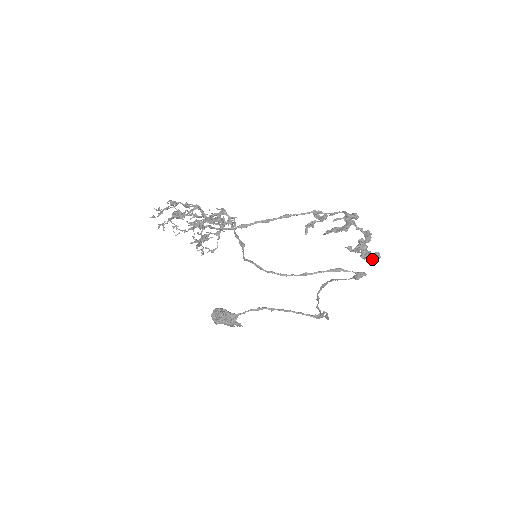
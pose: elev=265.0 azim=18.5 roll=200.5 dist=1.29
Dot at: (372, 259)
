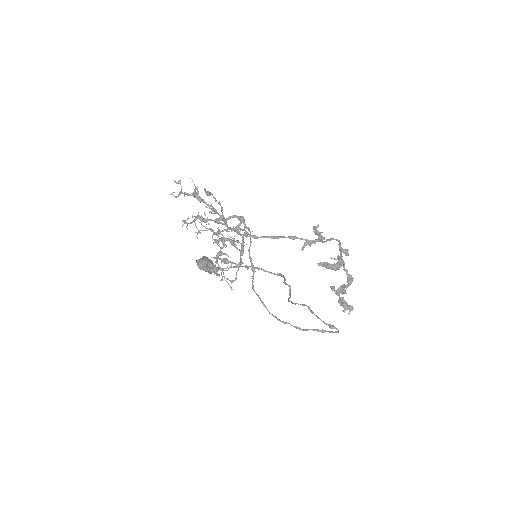
Dot at: (346, 309)
